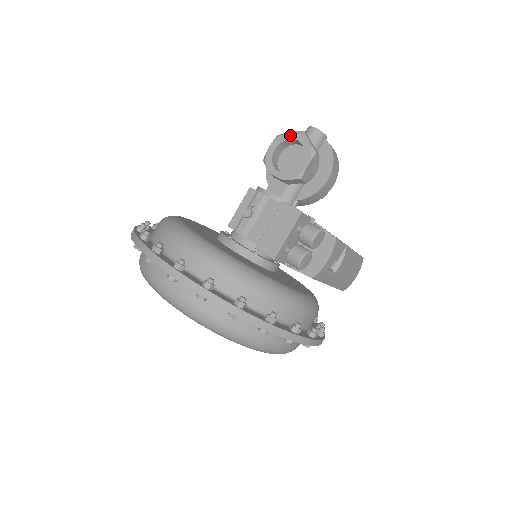
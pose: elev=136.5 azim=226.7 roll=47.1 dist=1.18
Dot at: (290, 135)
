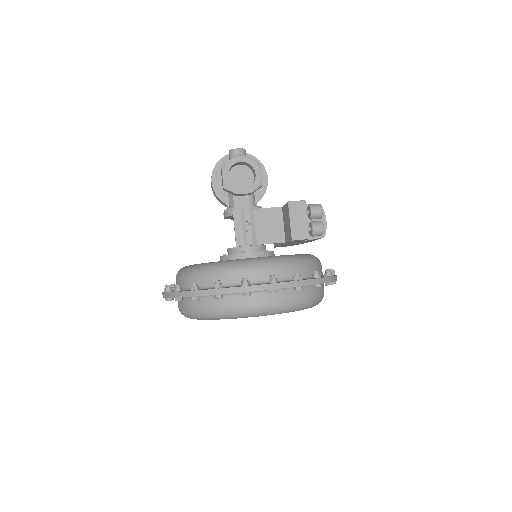
Dot at: (233, 161)
